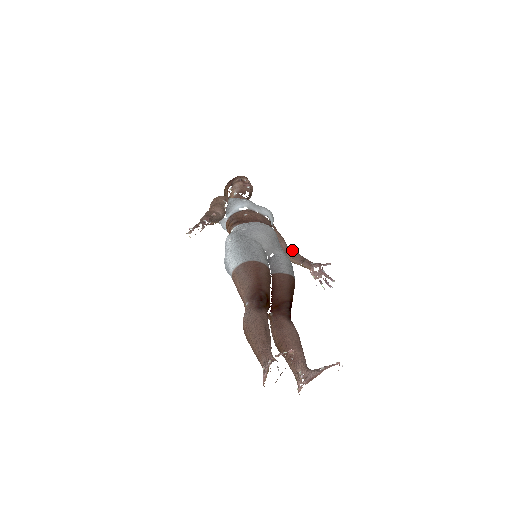
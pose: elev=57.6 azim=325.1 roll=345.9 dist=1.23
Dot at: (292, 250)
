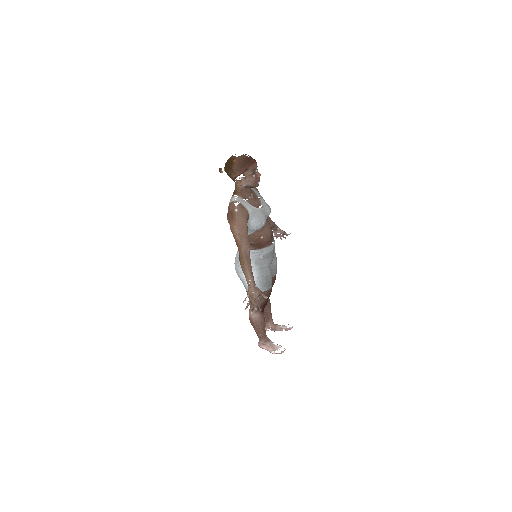
Dot at: (268, 219)
